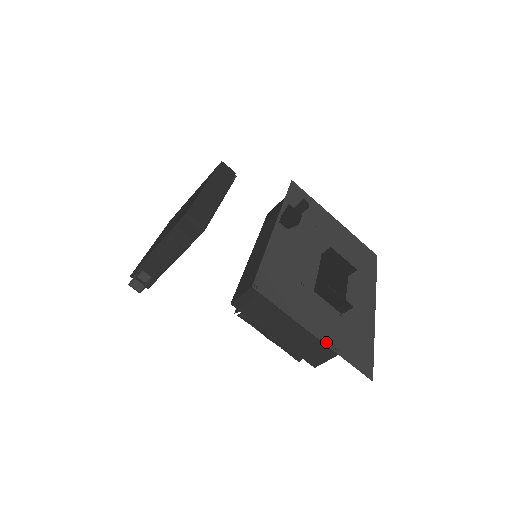
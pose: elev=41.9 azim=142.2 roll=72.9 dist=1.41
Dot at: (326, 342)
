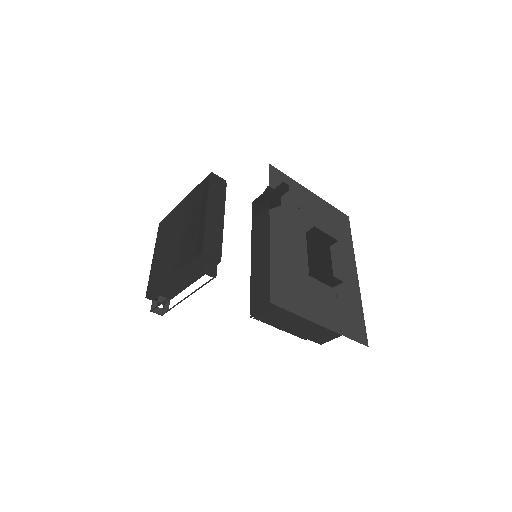
Dot at: (332, 328)
